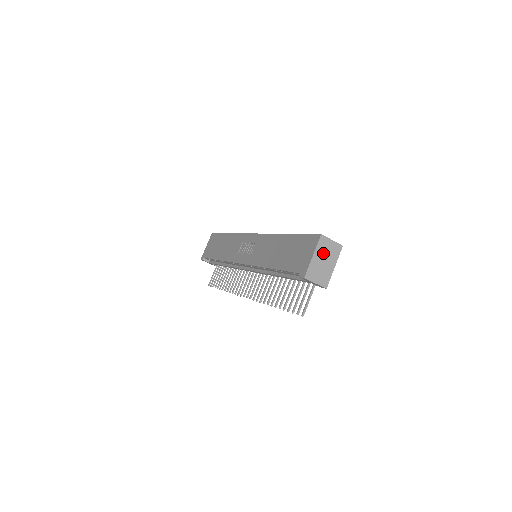
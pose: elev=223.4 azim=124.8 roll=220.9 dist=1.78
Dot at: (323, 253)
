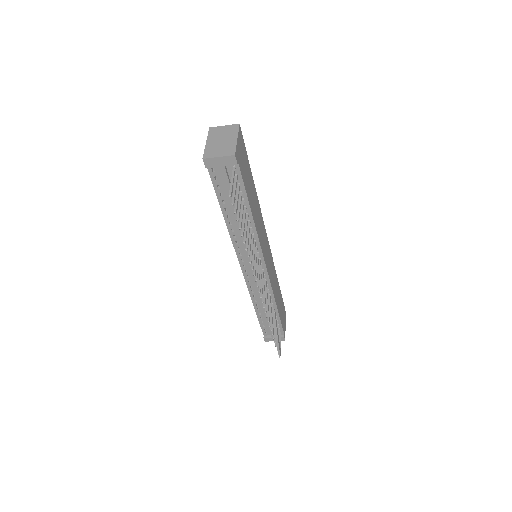
Dot at: (218, 137)
